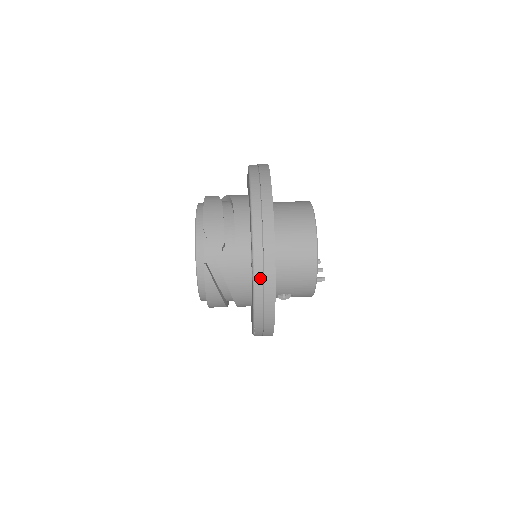
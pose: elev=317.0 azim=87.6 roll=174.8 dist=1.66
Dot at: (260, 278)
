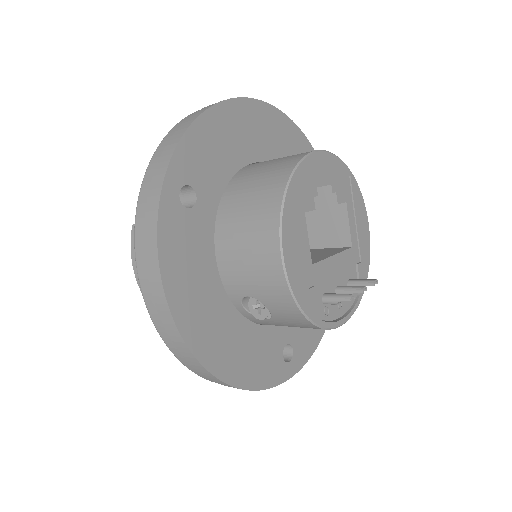
Dot at: (142, 212)
